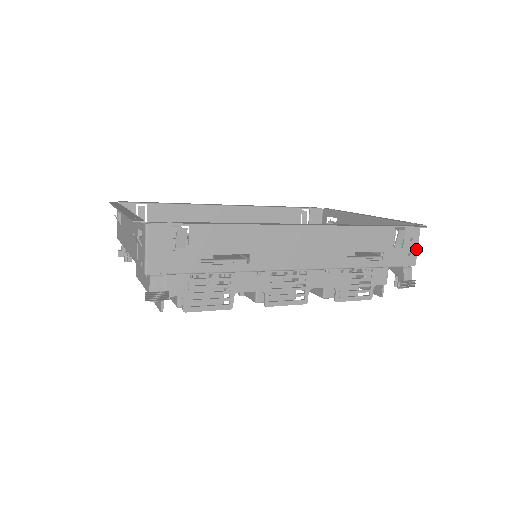
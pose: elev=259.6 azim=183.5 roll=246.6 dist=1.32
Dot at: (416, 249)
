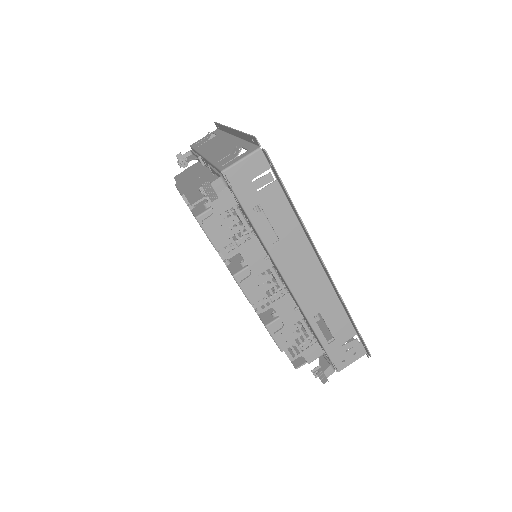
Dot at: (350, 363)
